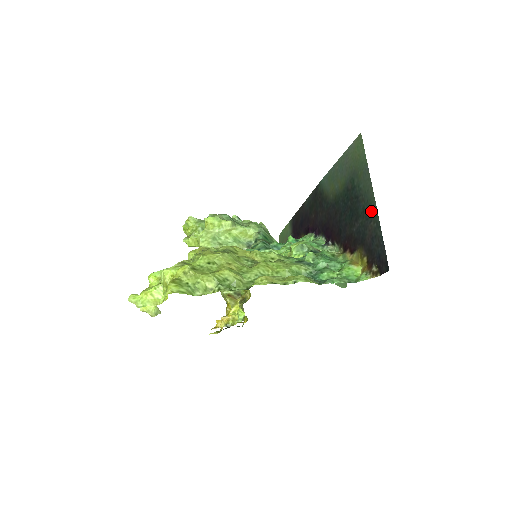
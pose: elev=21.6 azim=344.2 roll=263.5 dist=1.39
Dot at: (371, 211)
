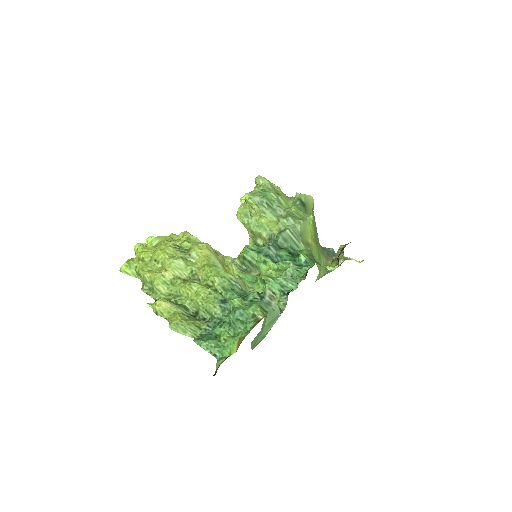
Dot at: occluded
